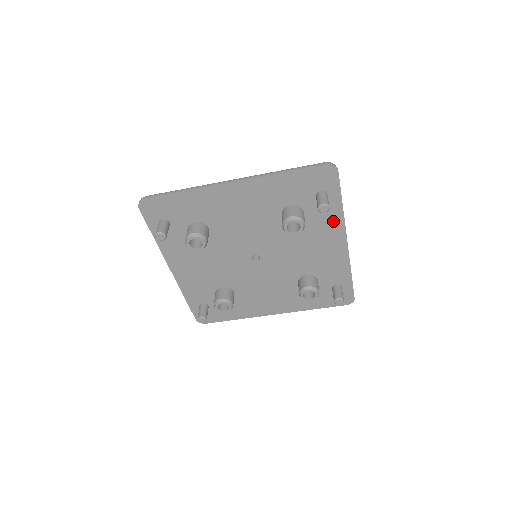
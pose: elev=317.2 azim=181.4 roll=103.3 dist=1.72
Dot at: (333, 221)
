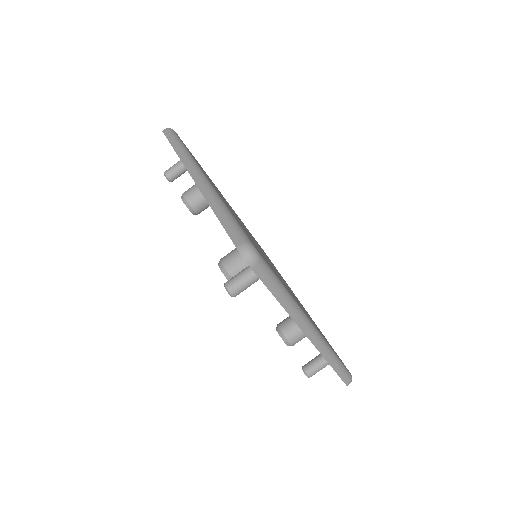
Dot at: occluded
